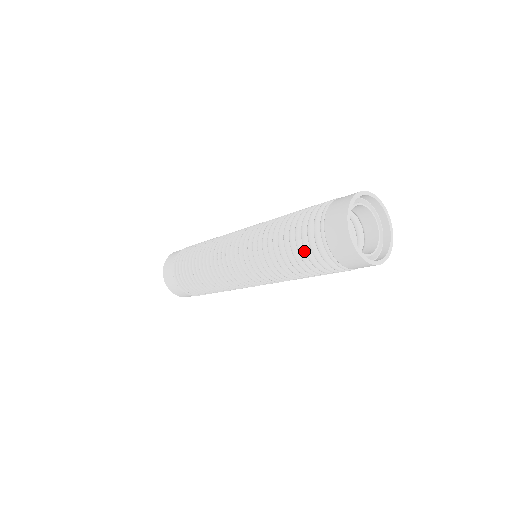
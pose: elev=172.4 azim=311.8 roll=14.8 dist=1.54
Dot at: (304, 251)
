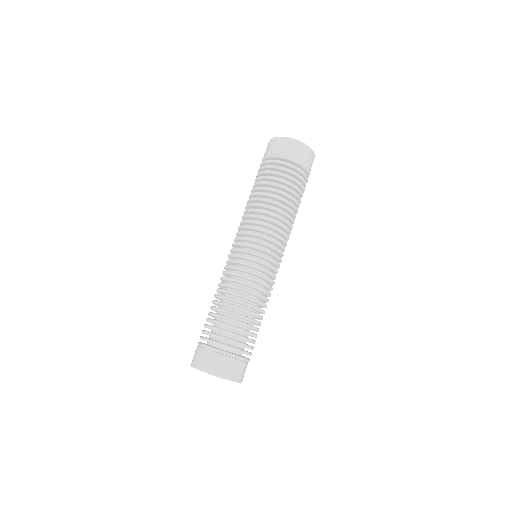
Dot at: occluded
